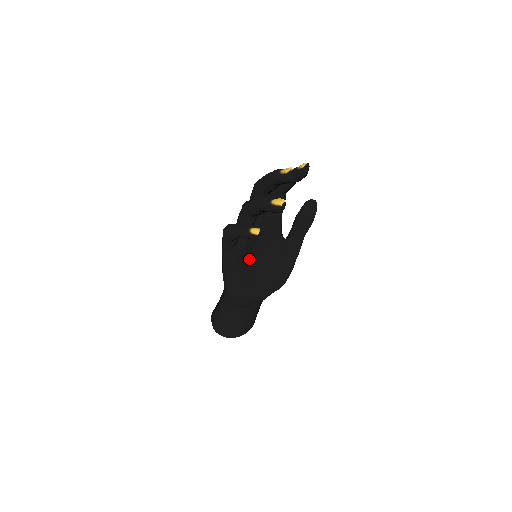
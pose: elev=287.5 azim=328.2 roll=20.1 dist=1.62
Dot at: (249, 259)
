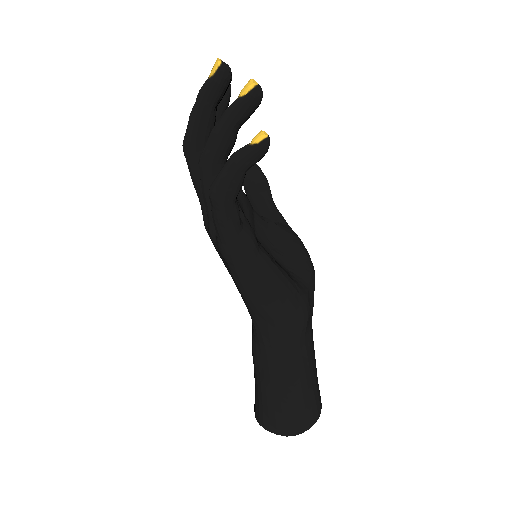
Dot at: occluded
